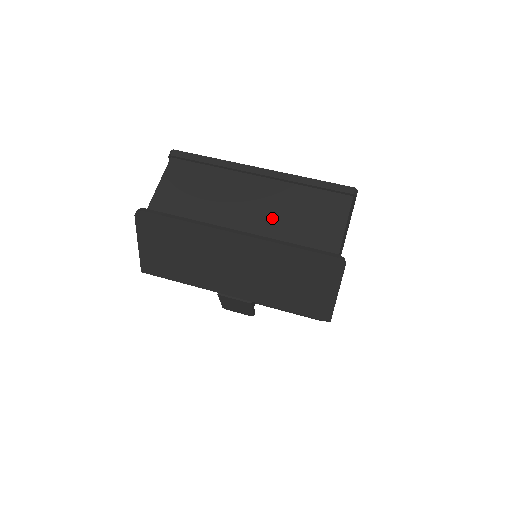
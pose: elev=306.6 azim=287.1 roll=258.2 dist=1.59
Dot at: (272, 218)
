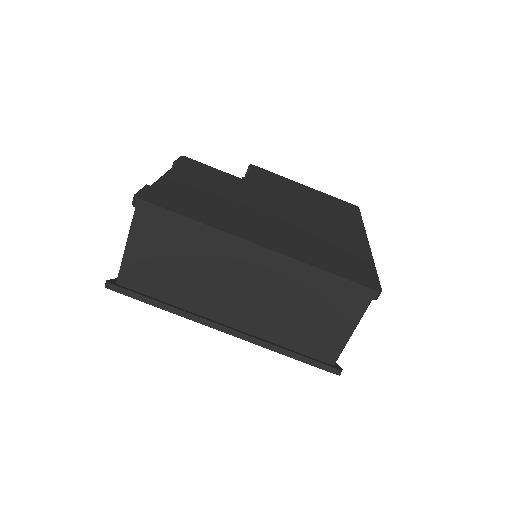
Dot at: (268, 310)
